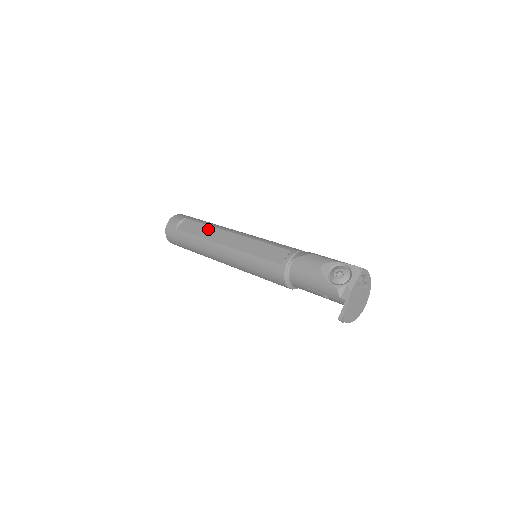
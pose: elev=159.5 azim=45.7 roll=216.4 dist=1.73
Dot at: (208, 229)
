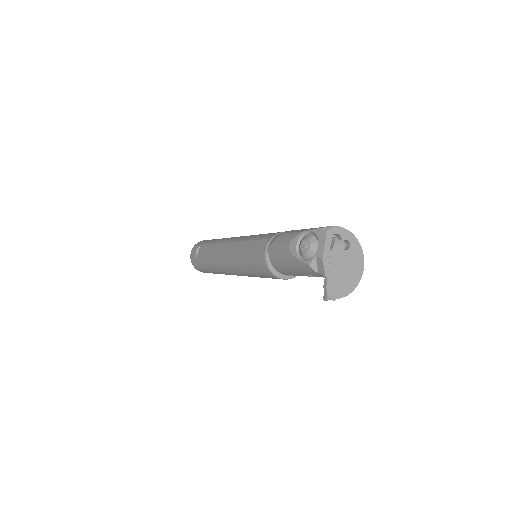
Dot at: (213, 248)
